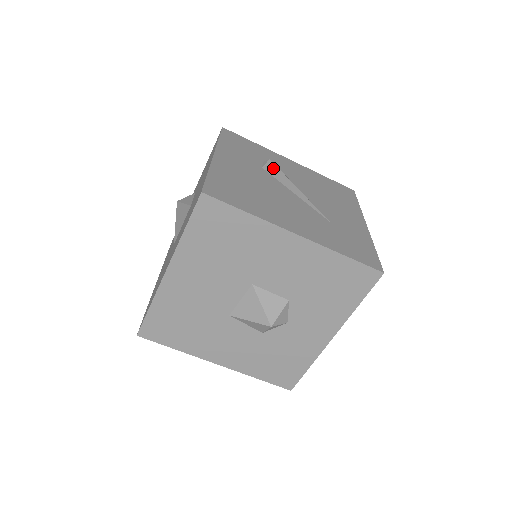
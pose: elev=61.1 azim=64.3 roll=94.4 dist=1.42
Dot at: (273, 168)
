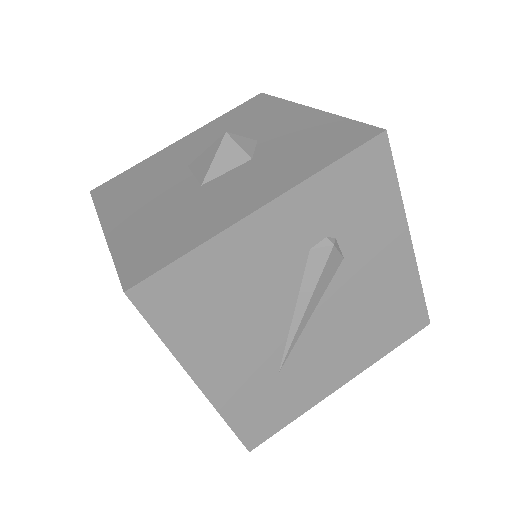
Dot at: occluded
